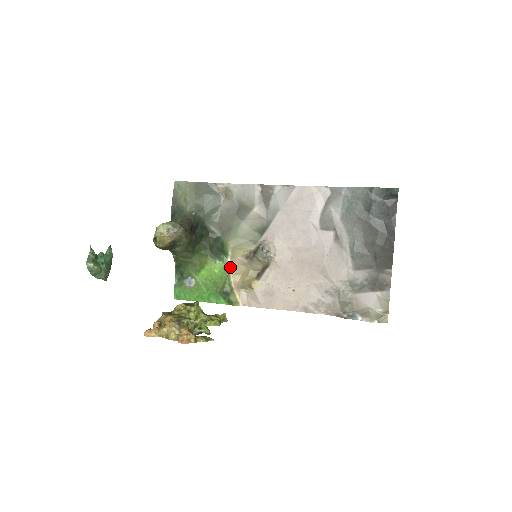
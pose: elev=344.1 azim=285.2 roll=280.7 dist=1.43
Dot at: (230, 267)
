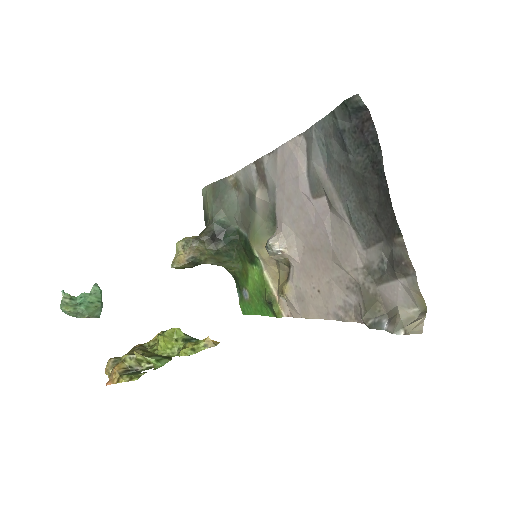
Dot at: (264, 271)
